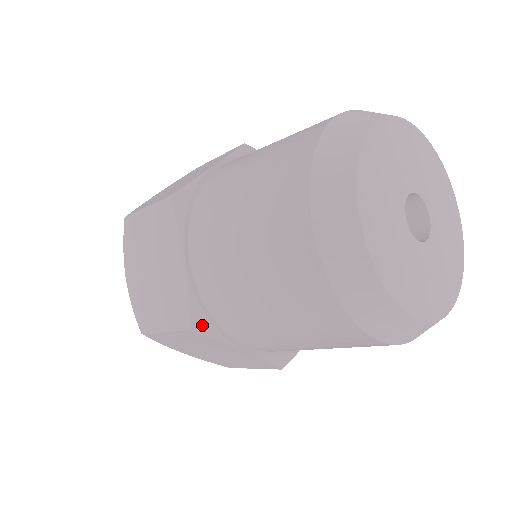
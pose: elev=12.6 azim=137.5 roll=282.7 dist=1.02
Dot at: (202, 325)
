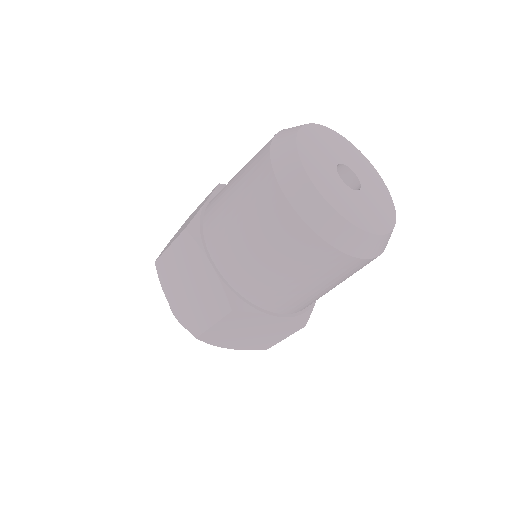
Dot at: (194, 230)
